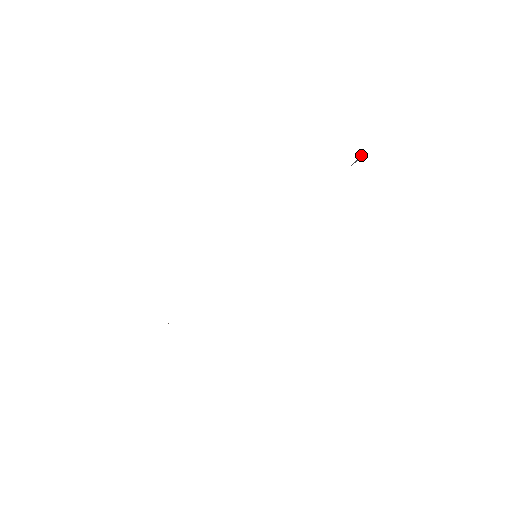
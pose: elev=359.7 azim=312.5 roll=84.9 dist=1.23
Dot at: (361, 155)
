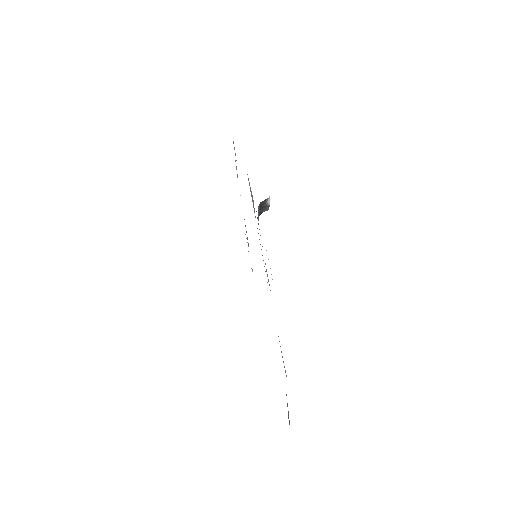
Dot at: (261, 207)
